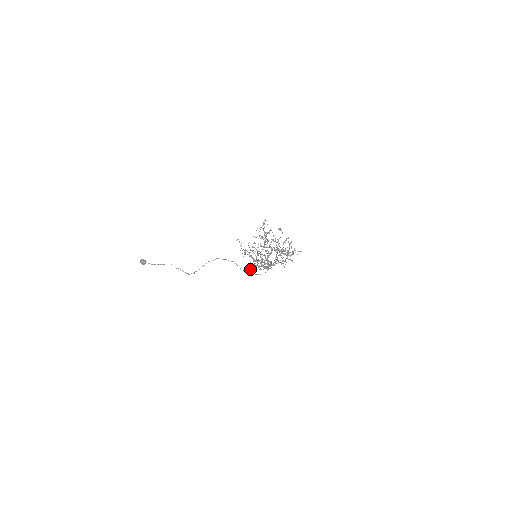
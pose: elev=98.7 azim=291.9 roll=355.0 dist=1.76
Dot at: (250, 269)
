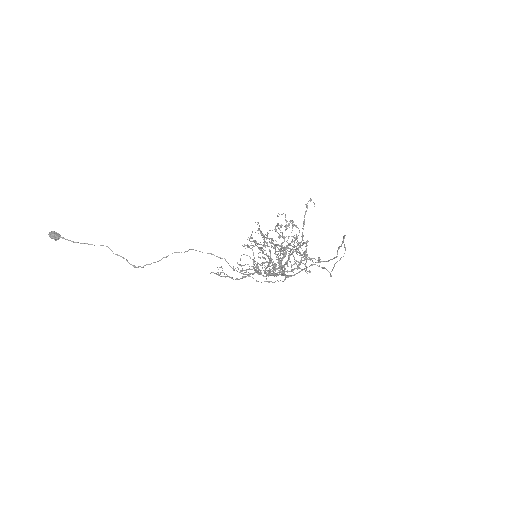
Dot at: occluded
